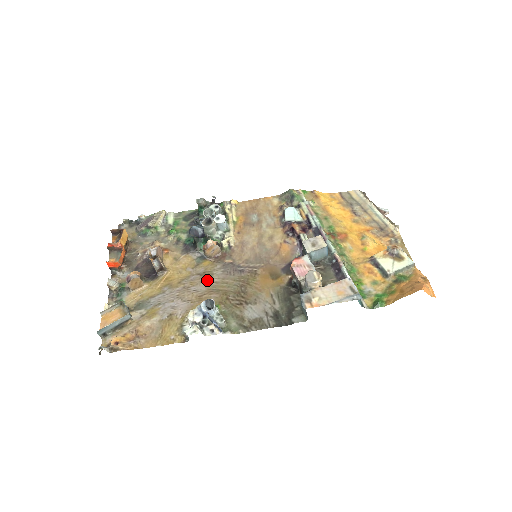
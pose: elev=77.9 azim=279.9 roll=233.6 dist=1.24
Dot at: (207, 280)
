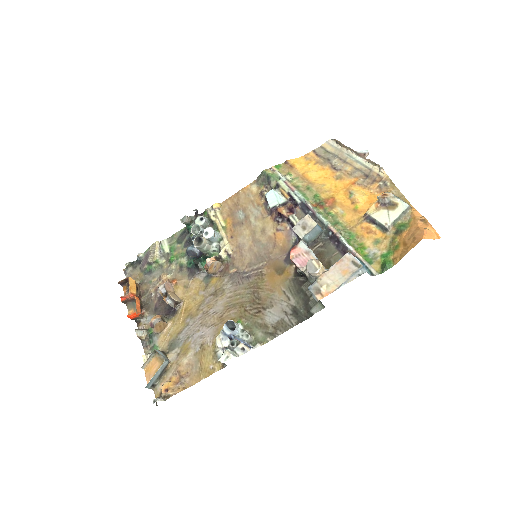
Dot at: (221, 298)
